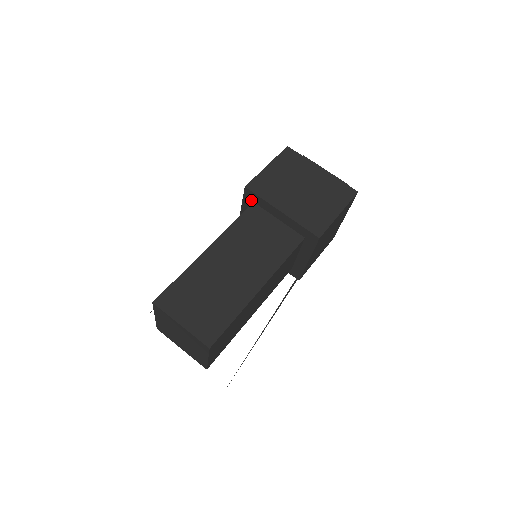
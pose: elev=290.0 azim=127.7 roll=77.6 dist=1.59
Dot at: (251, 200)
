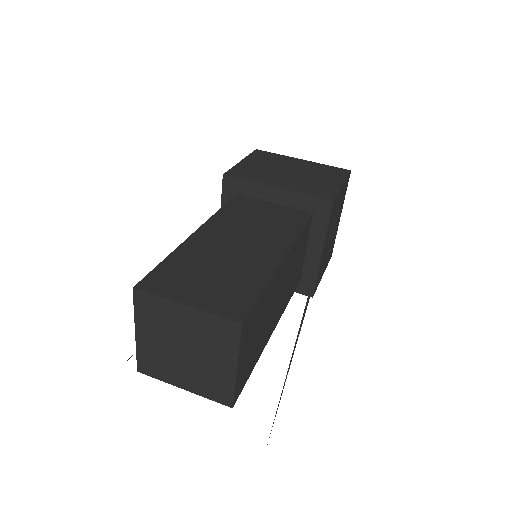
Dot at: (233, 192)
